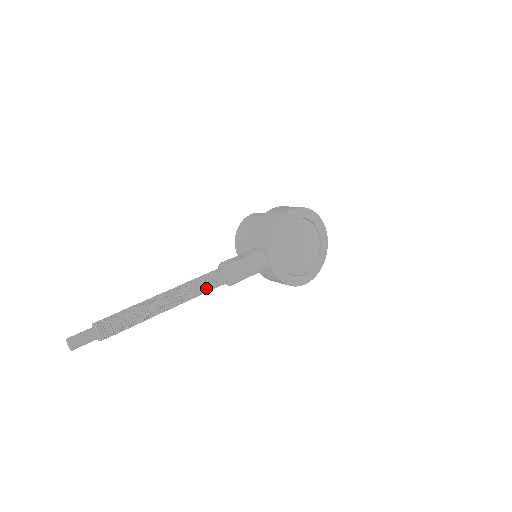
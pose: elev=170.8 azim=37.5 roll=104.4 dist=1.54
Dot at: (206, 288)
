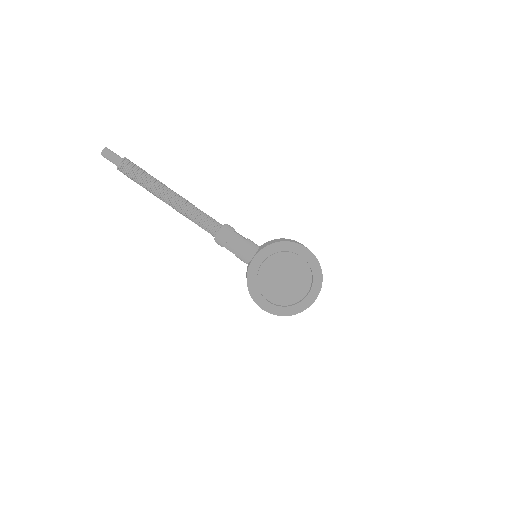
Dot at: (199, 220)
